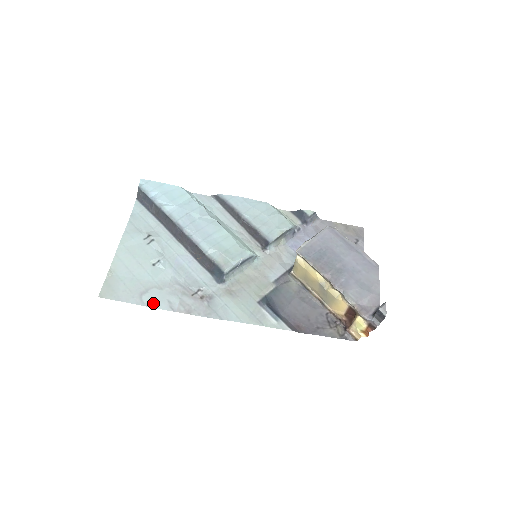
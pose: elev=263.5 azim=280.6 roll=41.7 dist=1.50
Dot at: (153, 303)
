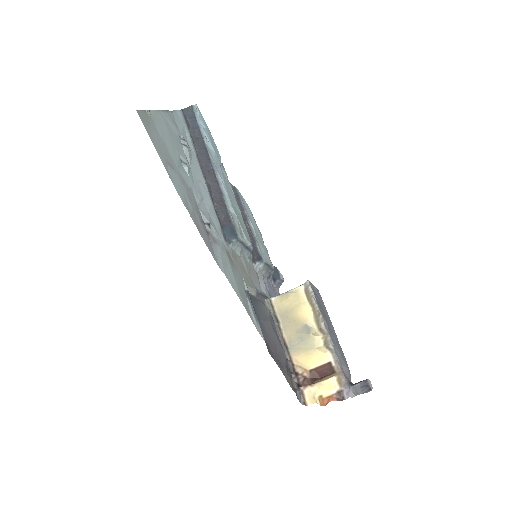
Dot at: (174, 182)
